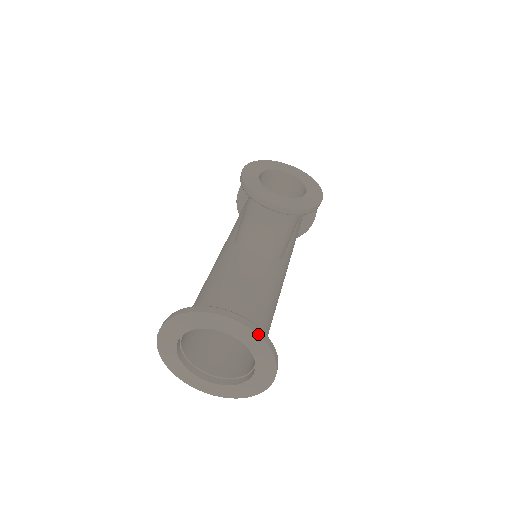
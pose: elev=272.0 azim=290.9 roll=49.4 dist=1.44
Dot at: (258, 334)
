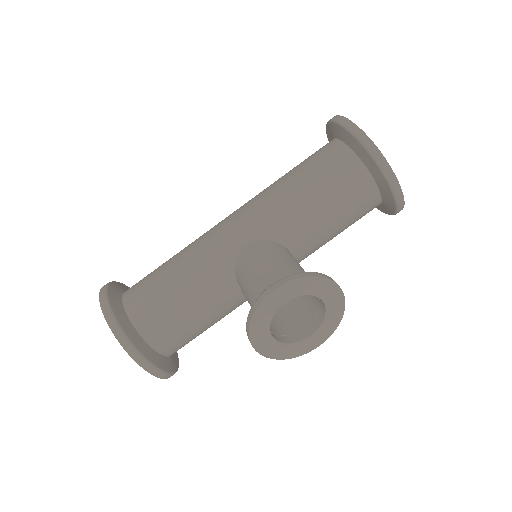
Dot at: occluded
